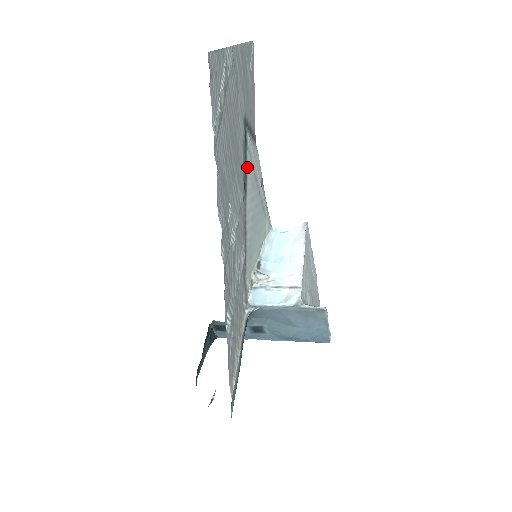
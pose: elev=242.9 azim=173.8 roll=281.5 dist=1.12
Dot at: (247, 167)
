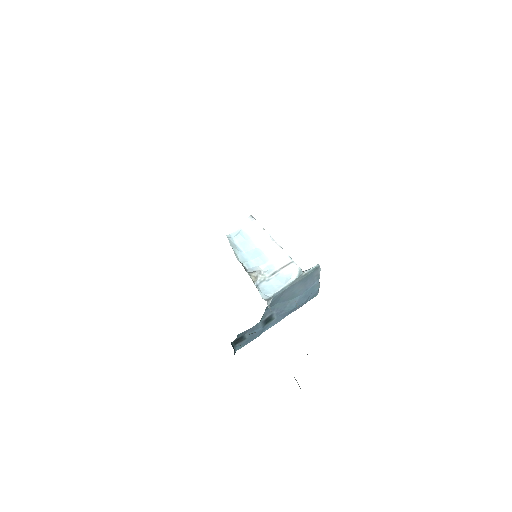
Dot at: occluded
